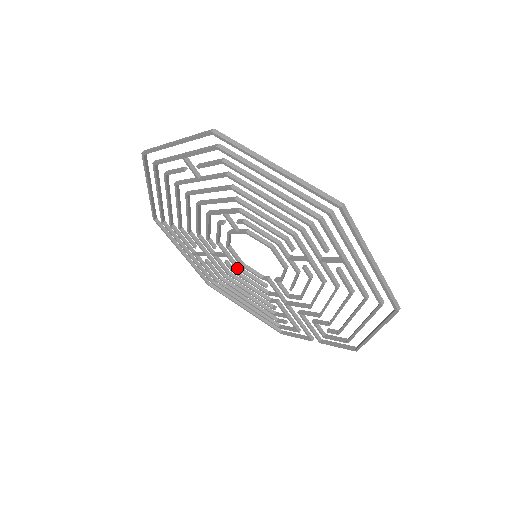
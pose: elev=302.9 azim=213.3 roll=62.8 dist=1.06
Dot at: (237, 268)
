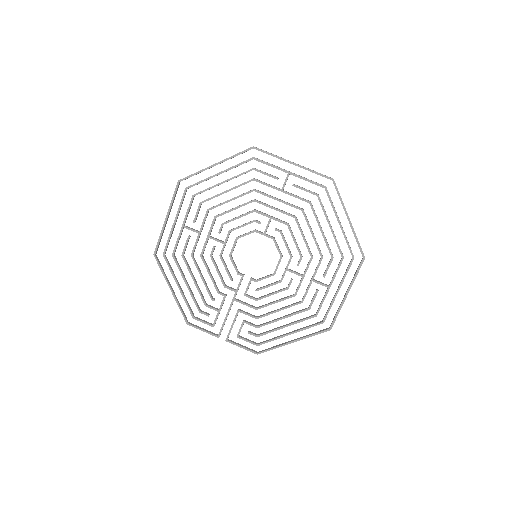
Dot at: (221, 256)
